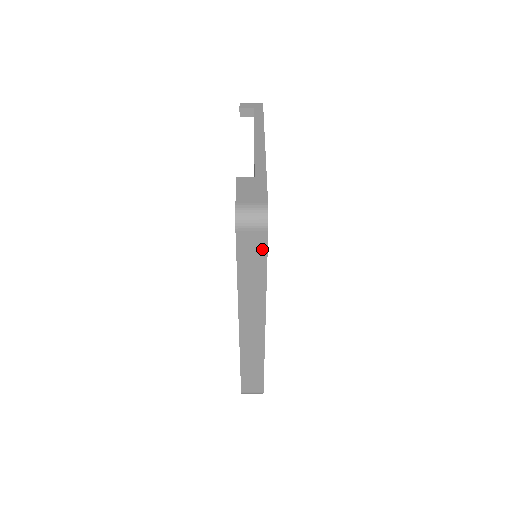
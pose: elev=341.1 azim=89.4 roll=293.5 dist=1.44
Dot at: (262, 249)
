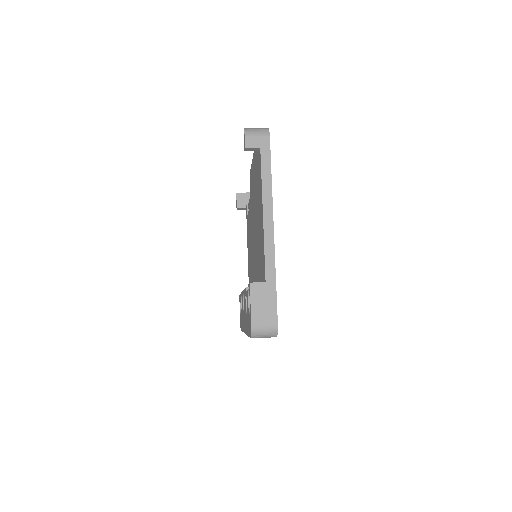
Dot at: occluded
